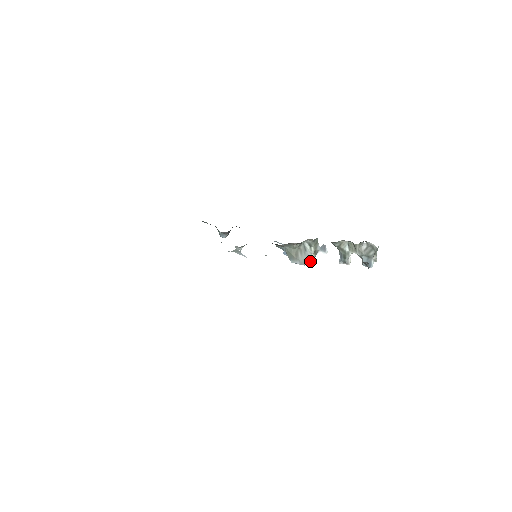
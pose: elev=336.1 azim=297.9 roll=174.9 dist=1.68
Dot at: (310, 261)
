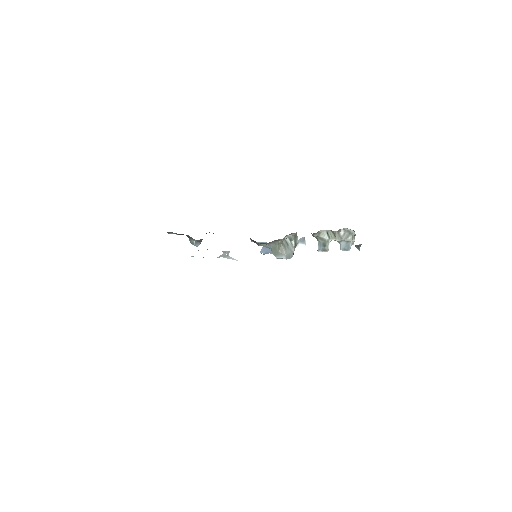
Dot at: (293, 254)
